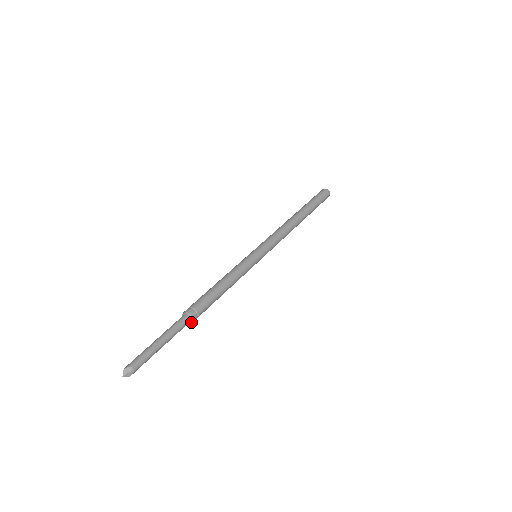
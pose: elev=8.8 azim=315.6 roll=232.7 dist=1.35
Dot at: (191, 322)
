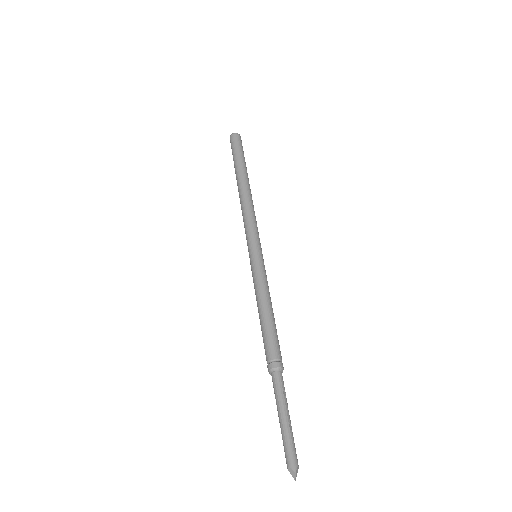
Dot at: occluded
